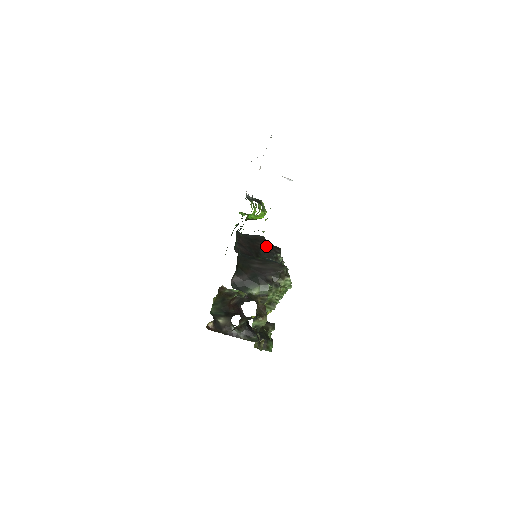
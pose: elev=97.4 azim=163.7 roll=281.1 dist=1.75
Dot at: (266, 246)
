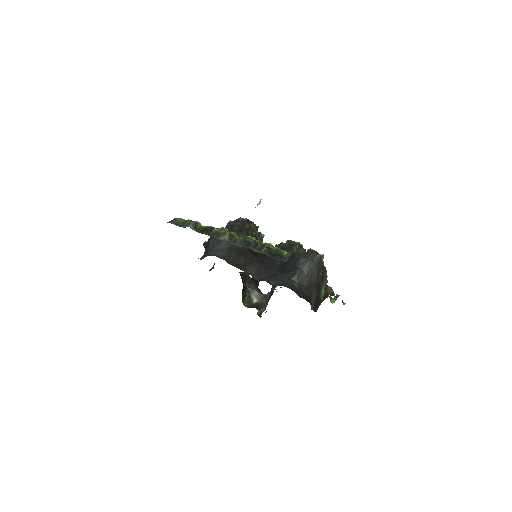
Dot at: occluded
